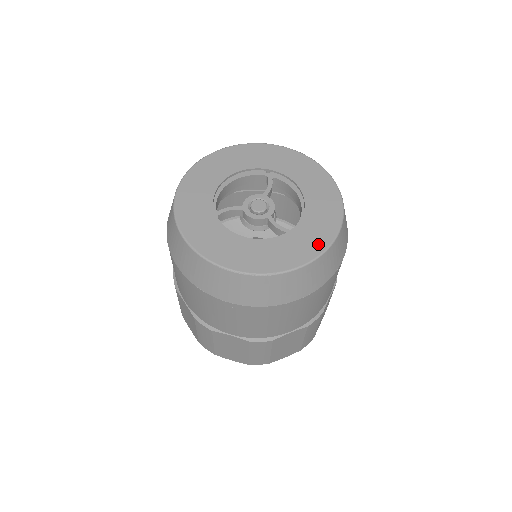
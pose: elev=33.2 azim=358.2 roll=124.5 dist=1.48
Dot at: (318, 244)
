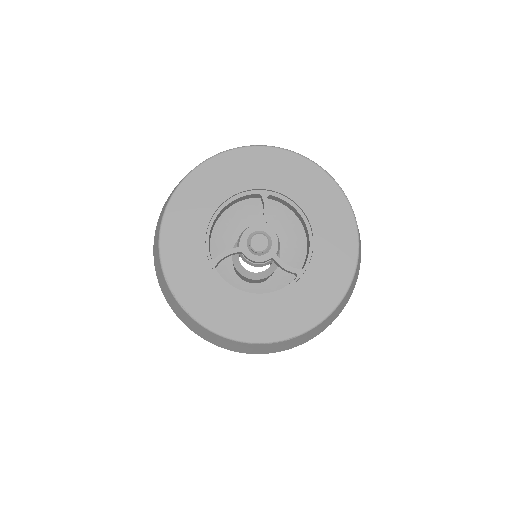
Dot at: (336, 288)
